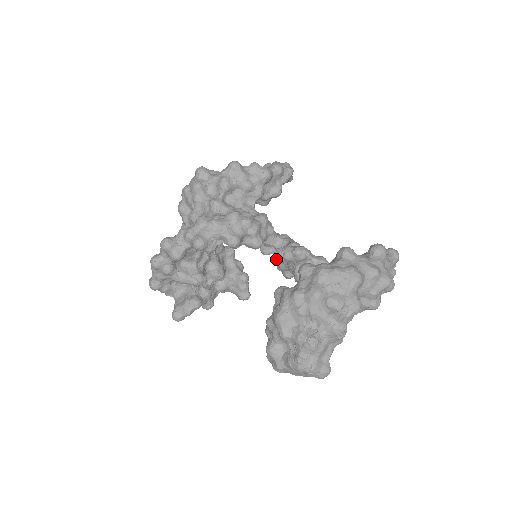
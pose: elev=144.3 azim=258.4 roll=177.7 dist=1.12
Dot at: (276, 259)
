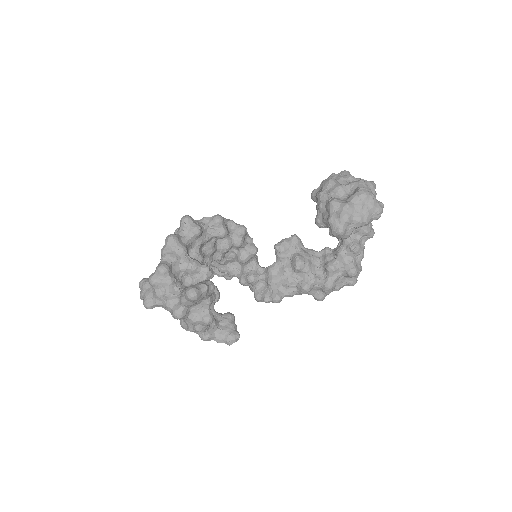
Dot at: (260, 291)
